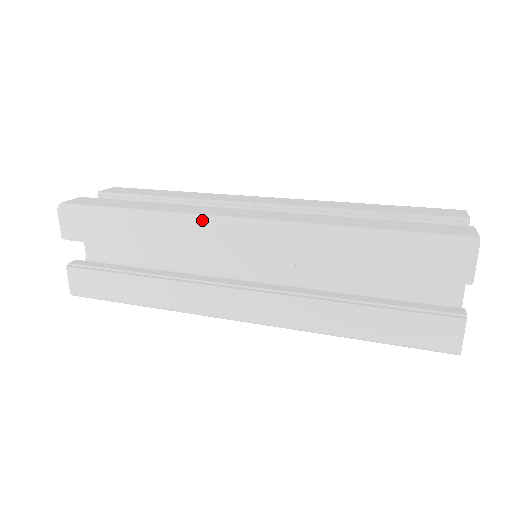
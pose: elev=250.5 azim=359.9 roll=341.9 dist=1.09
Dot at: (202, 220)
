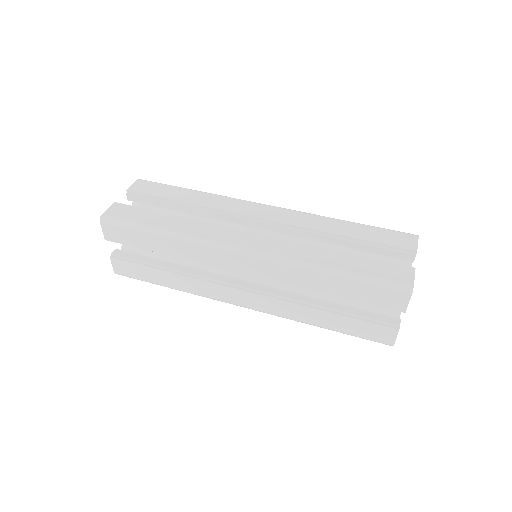
Dot at: (215, 246)
